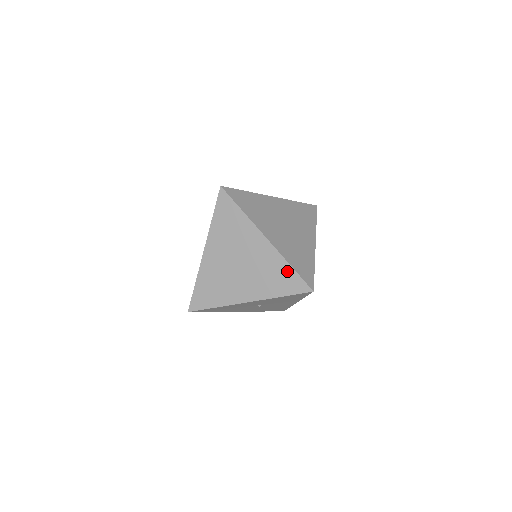
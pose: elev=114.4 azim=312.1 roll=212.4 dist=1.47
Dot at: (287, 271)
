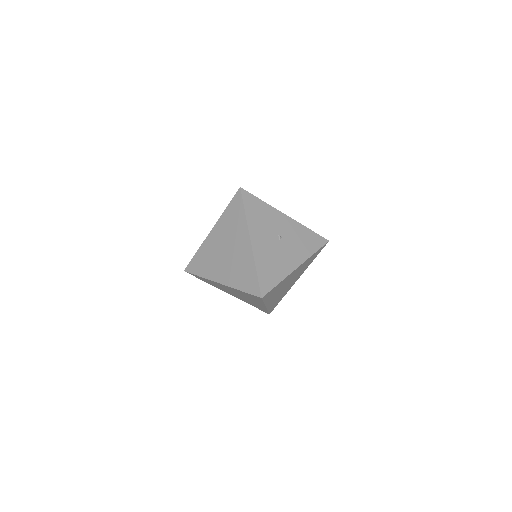
Dot at: occluded
